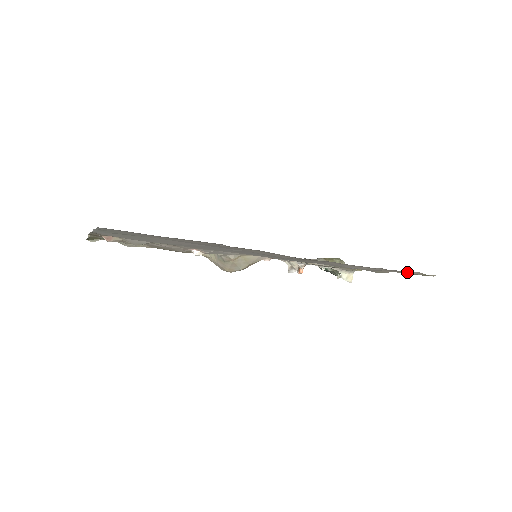
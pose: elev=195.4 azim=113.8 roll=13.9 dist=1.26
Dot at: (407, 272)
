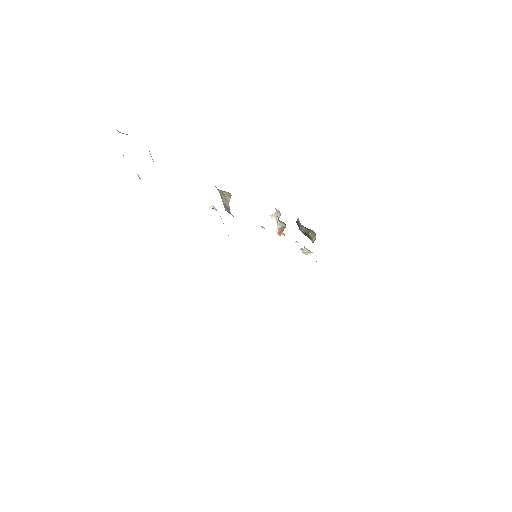
Dot at: occluded
